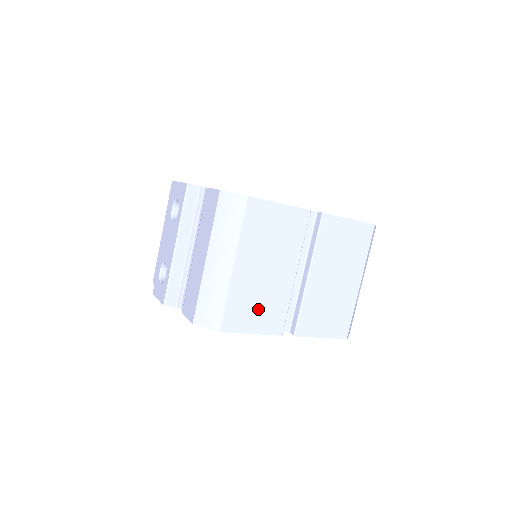
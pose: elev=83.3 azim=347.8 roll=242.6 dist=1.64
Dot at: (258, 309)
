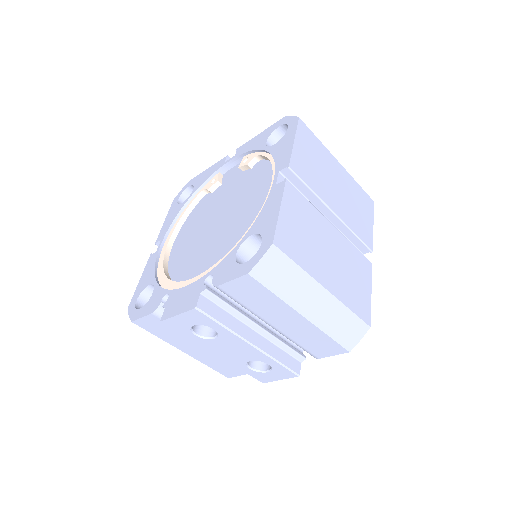
Dot at: (356, 279)
